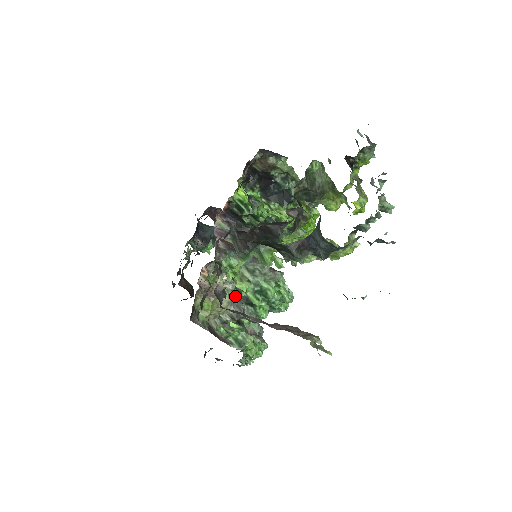
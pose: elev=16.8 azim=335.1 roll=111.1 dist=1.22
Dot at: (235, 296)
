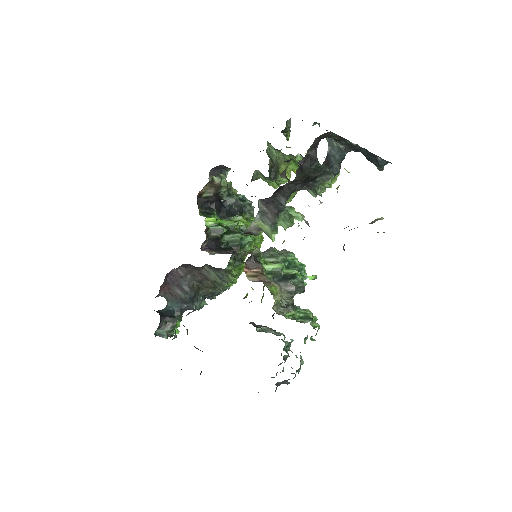
Dot at: (278, 280)
